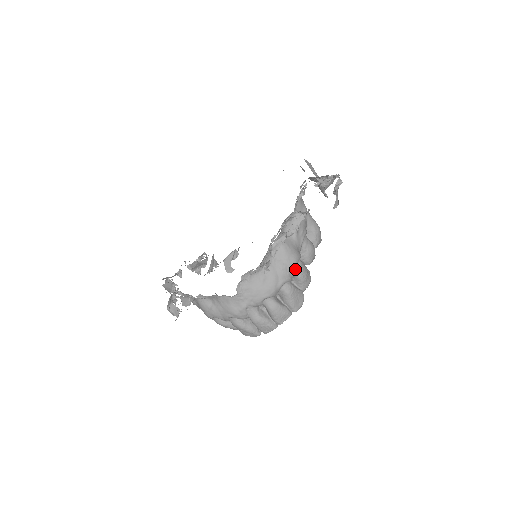
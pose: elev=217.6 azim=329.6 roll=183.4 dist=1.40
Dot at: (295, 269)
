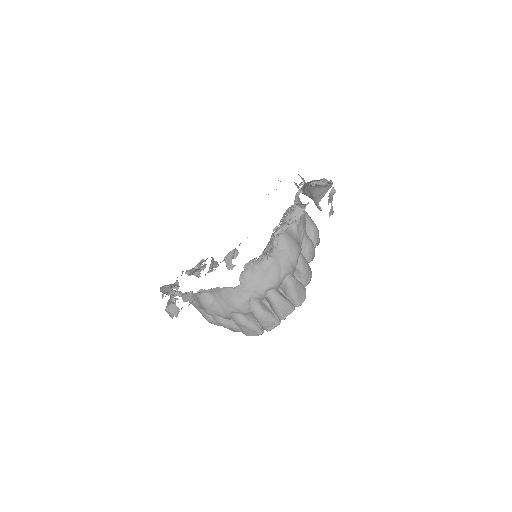
Dot at: (297, 261)
